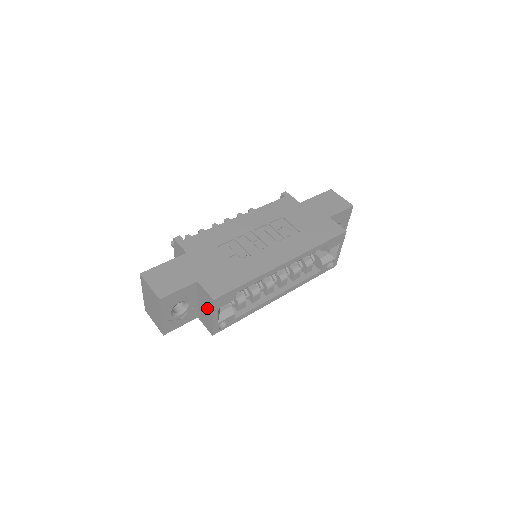
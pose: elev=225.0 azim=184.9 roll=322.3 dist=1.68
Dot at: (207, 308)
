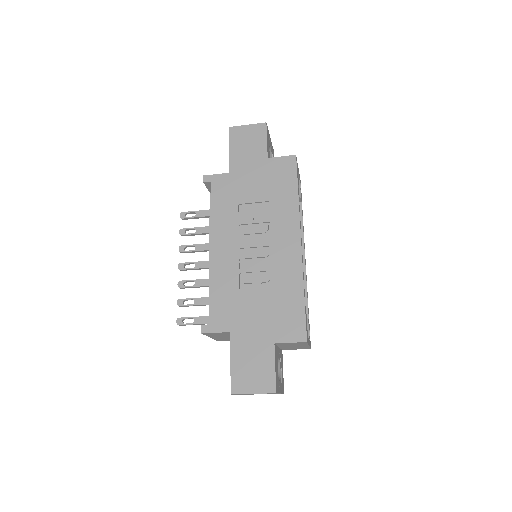
Dot at: occluded
